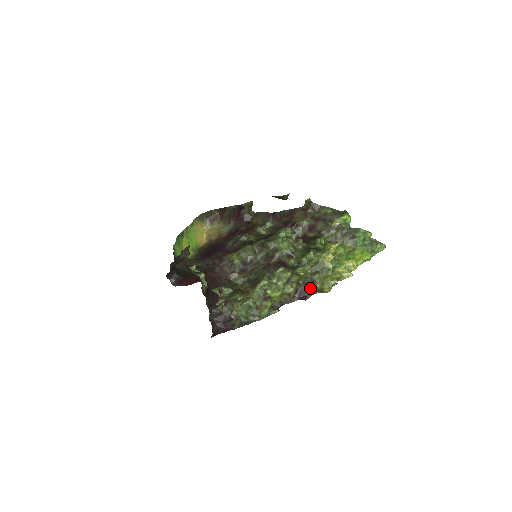
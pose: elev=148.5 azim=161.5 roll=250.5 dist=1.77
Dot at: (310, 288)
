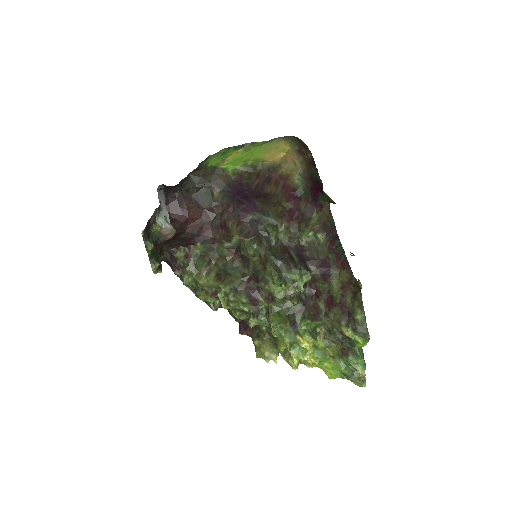
Dot at: (252, 333)
